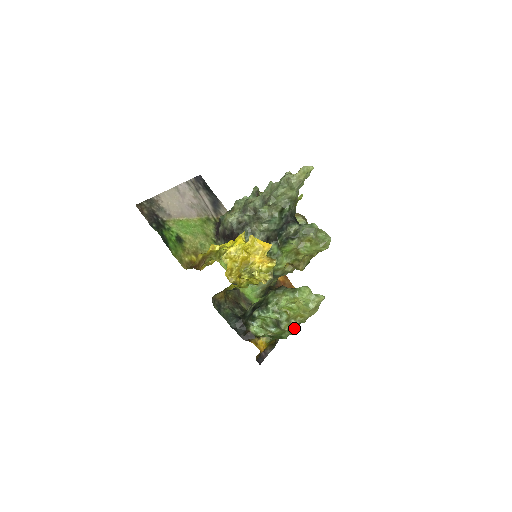
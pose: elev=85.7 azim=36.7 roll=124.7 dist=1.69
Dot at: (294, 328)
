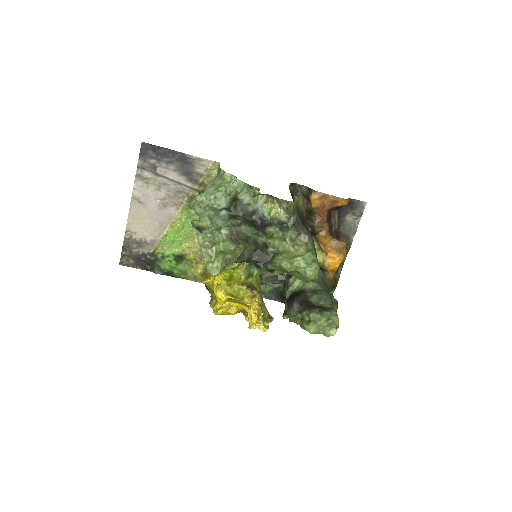
Dot at: occluded
